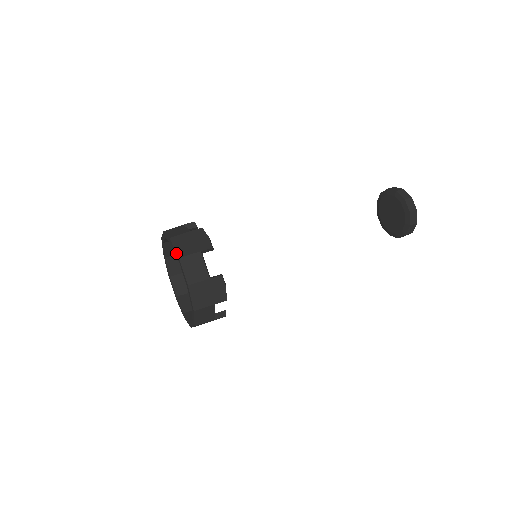
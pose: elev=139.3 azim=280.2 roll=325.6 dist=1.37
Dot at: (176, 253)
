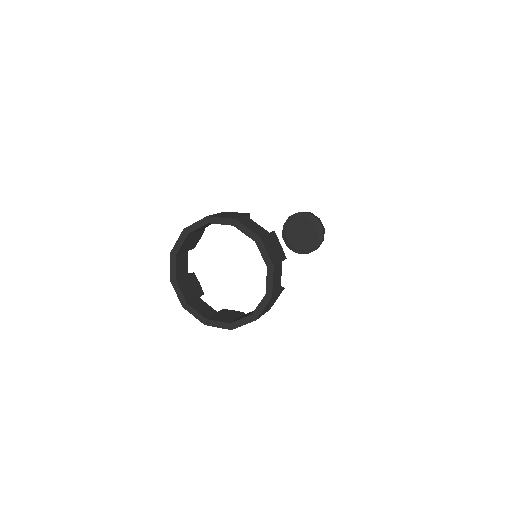
Dot at: (270, 259)
